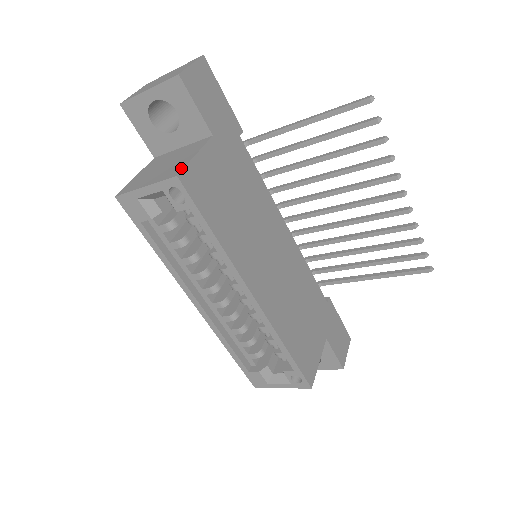
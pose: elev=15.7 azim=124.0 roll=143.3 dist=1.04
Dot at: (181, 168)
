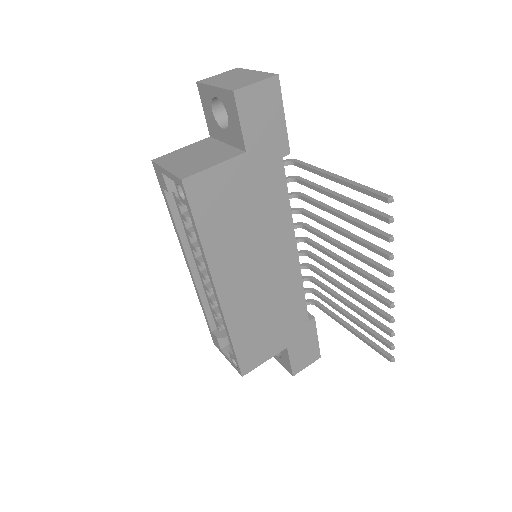
Dot at: (192, 173)
